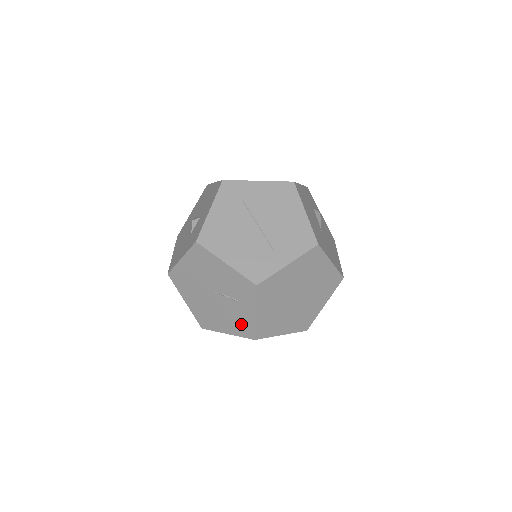
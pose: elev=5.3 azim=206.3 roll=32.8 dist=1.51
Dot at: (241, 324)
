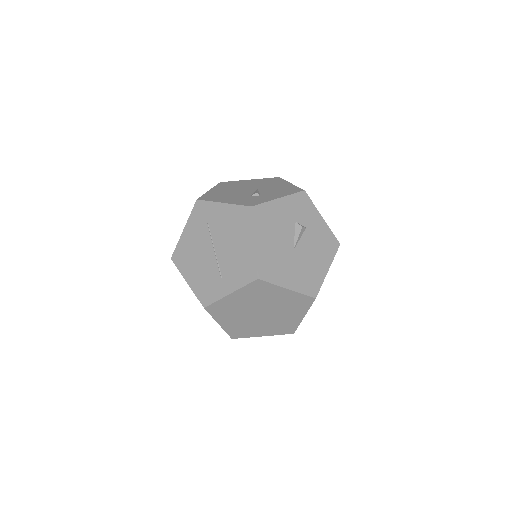
Dot at: occluded
